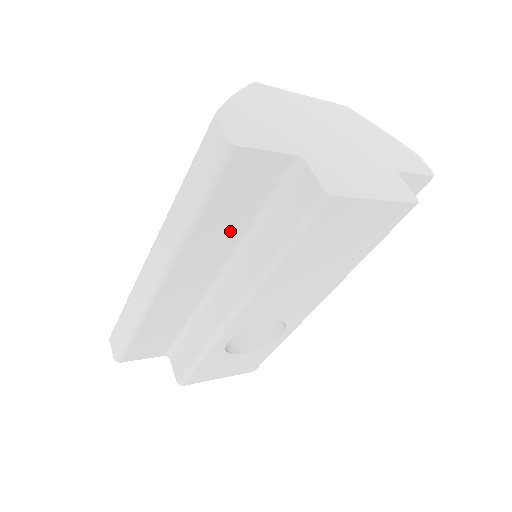
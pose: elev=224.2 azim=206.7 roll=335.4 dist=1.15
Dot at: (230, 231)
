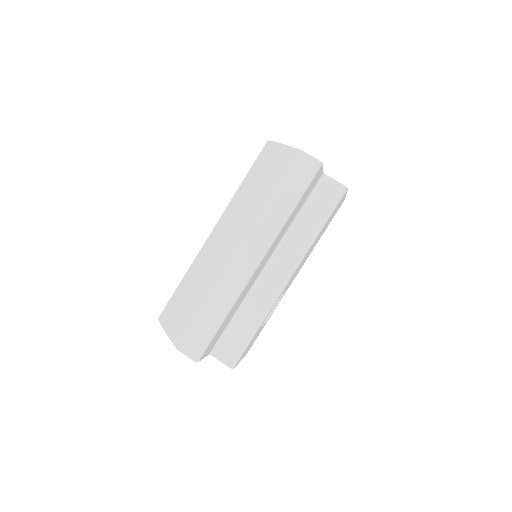
Dot at: occluded
